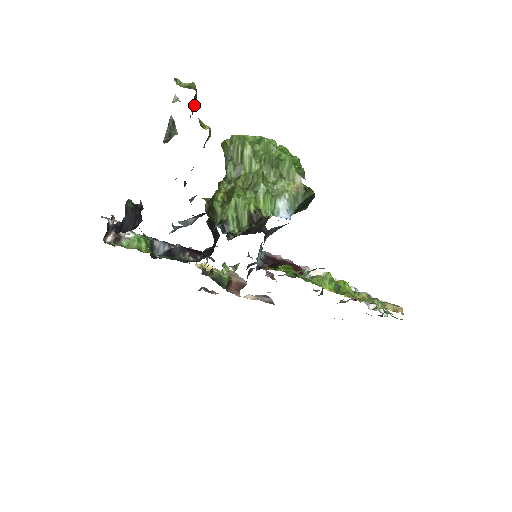
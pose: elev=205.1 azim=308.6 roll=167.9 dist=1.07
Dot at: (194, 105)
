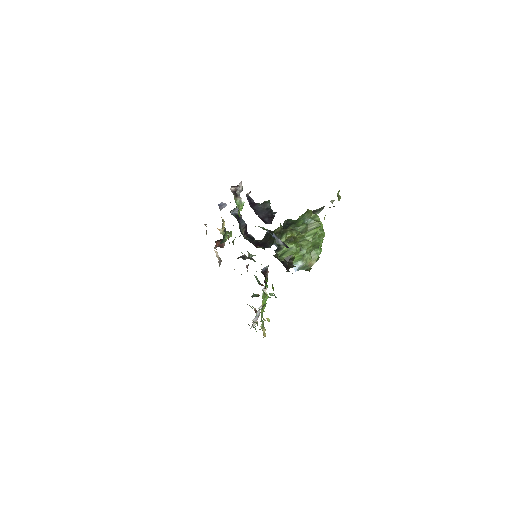
Dot at: occluded
